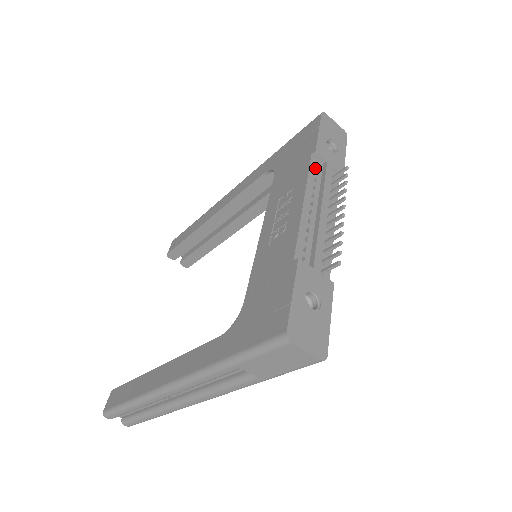
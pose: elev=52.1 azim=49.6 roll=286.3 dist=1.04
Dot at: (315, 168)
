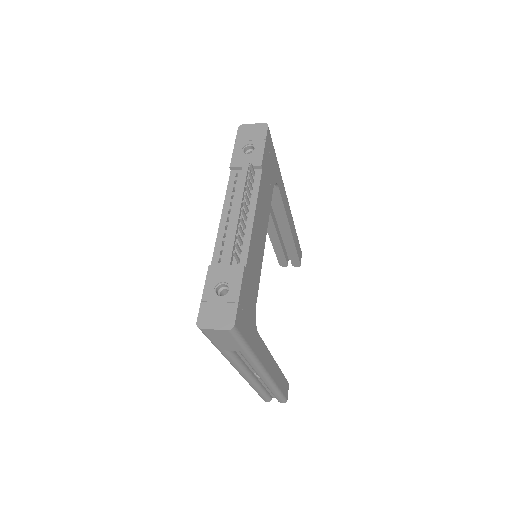
Dot at: (234, 180)
